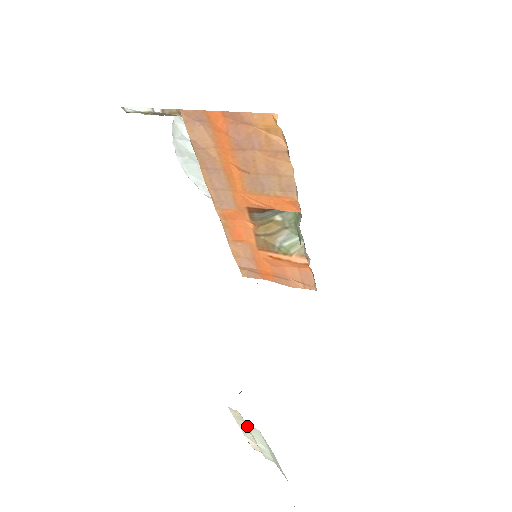
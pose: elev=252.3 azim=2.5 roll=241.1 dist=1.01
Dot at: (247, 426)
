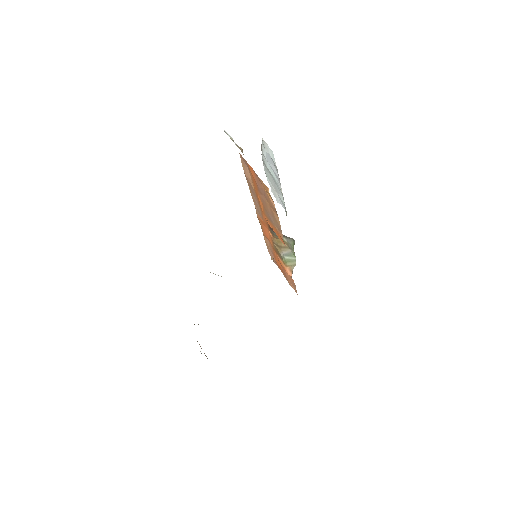
Dot at: occluded
